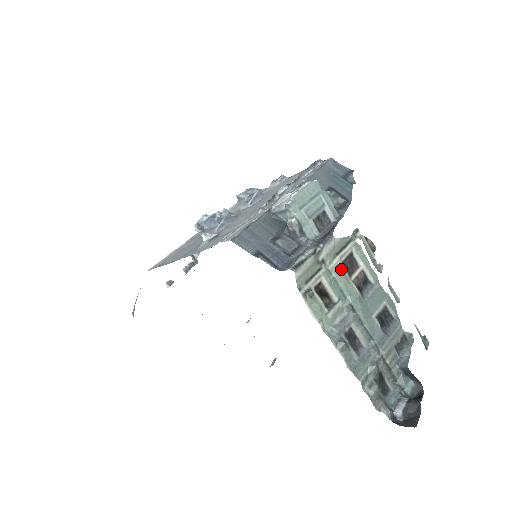
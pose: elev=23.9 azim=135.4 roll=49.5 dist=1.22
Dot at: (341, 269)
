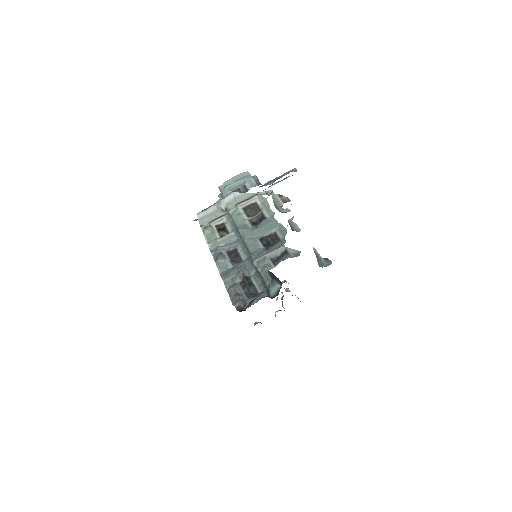
Dot at: (239, 212)
